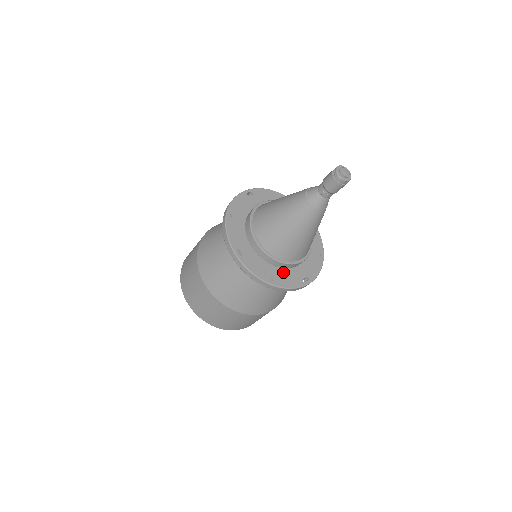
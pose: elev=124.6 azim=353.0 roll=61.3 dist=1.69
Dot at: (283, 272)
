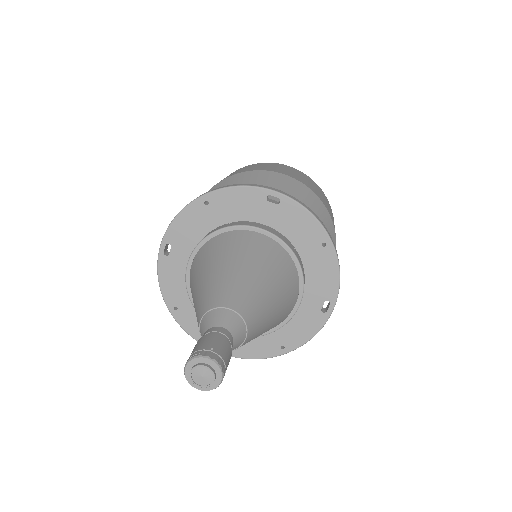
Dot at: (289, 324)
